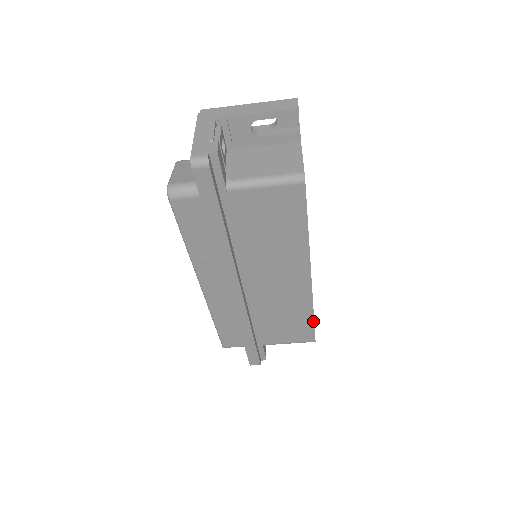
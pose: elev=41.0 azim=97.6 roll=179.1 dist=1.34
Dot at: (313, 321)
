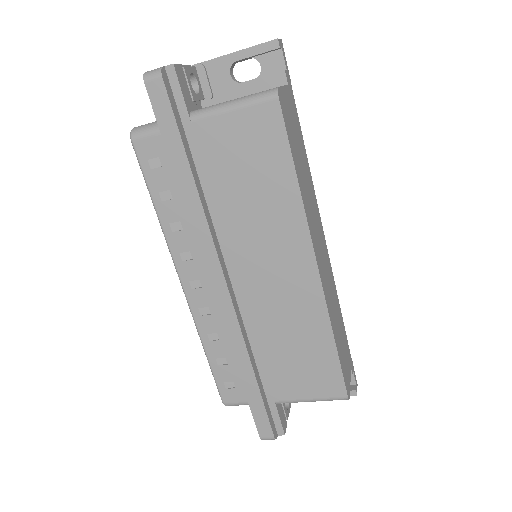
Dot at: (336, 353)
